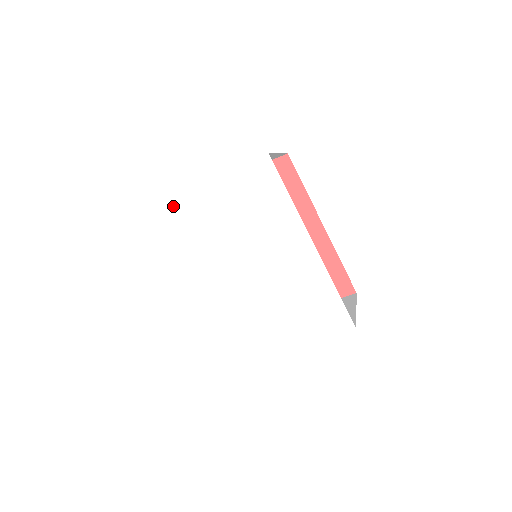
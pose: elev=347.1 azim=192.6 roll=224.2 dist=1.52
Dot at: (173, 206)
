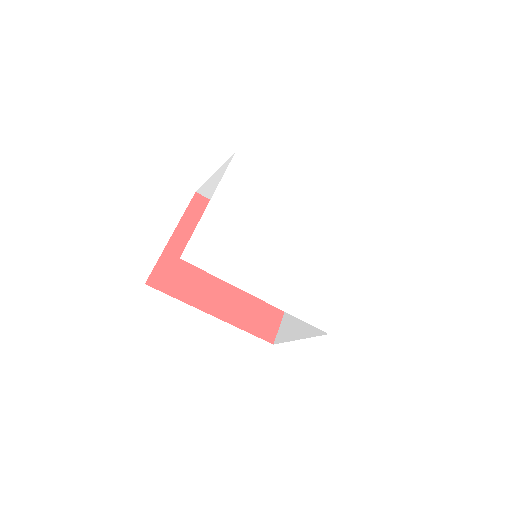
Dot at: (205, 233)
